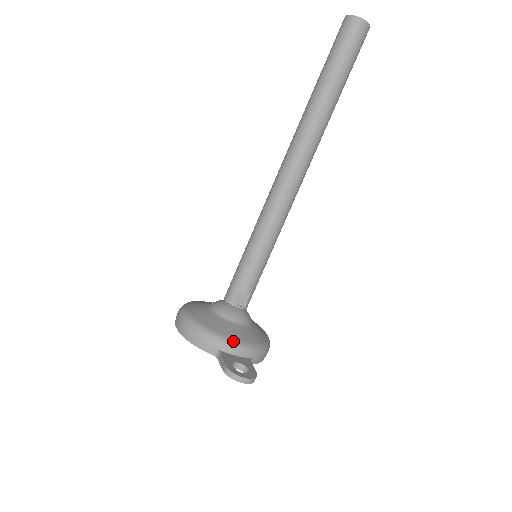
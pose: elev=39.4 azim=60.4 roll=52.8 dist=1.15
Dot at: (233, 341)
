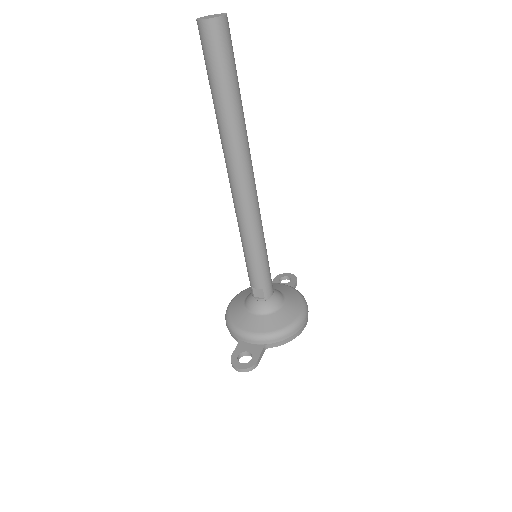
Dot at: (246, 333)
